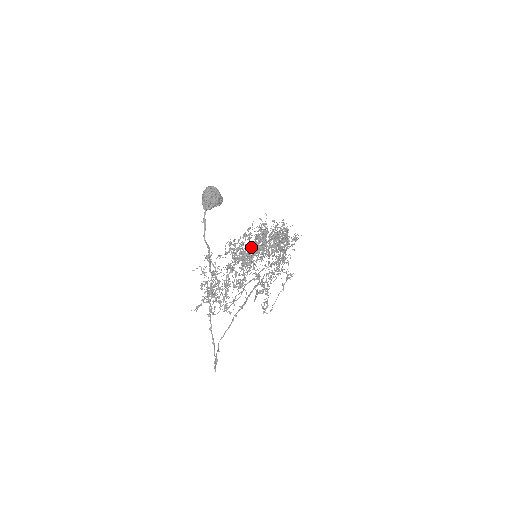
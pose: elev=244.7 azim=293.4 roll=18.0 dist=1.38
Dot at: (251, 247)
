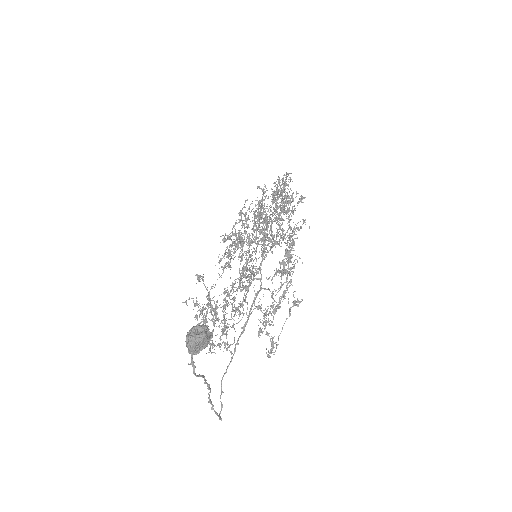
Dot at: occluded
